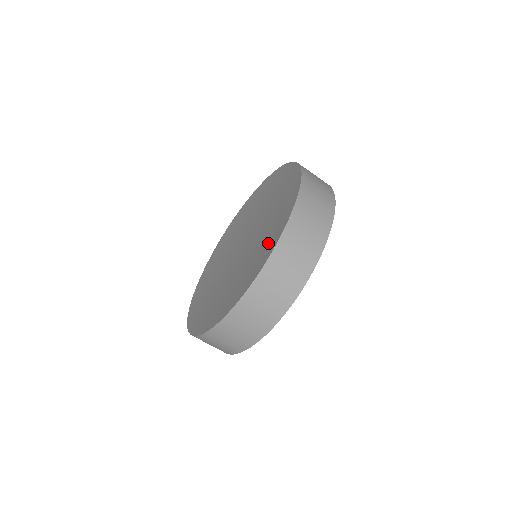
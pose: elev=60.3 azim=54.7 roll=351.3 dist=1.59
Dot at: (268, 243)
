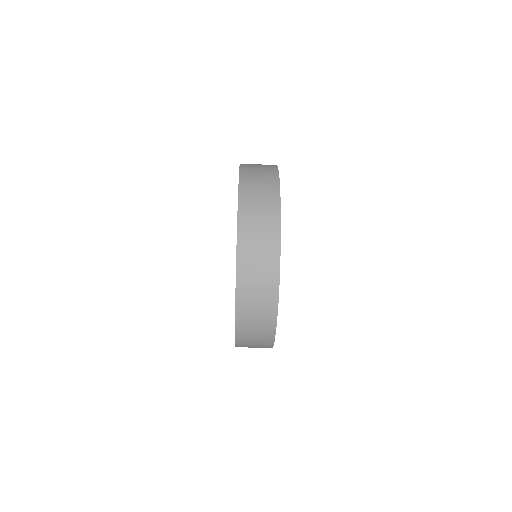
Dot at: occluded
